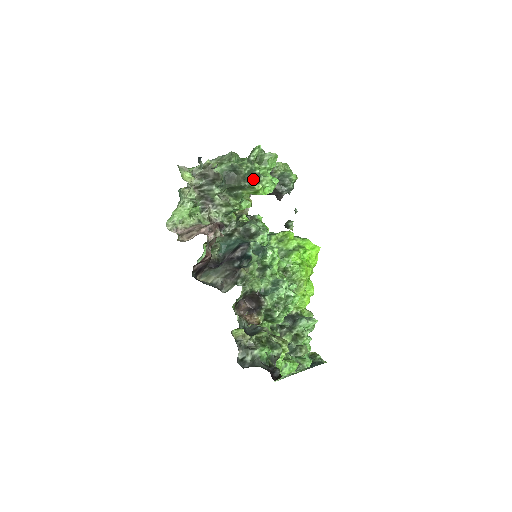
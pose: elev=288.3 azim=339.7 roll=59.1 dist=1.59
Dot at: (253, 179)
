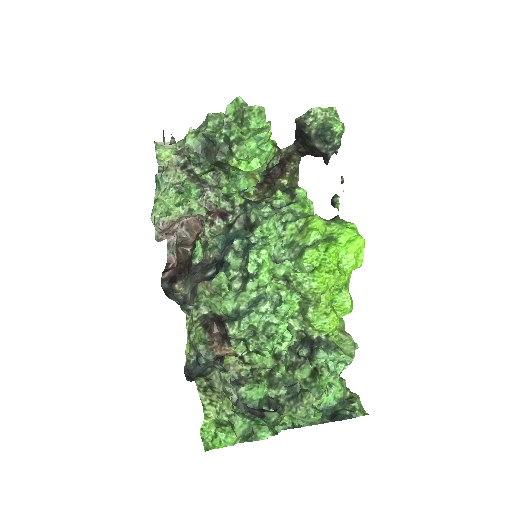
Dot at: (230, 150)
